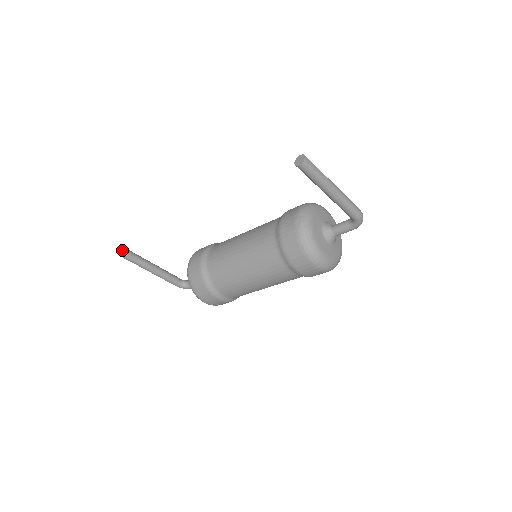
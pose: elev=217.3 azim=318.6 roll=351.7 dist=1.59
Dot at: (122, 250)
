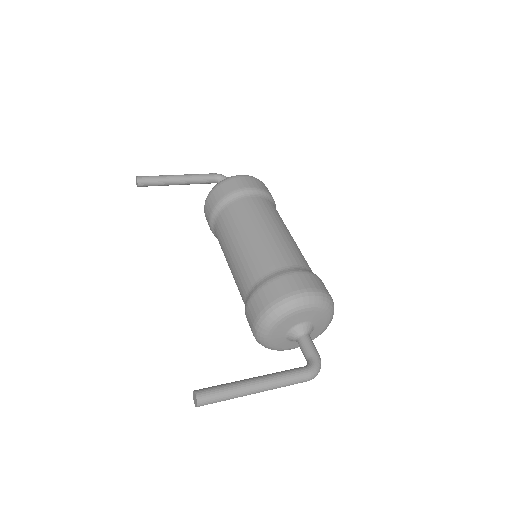
Dot at: (136, 180)
